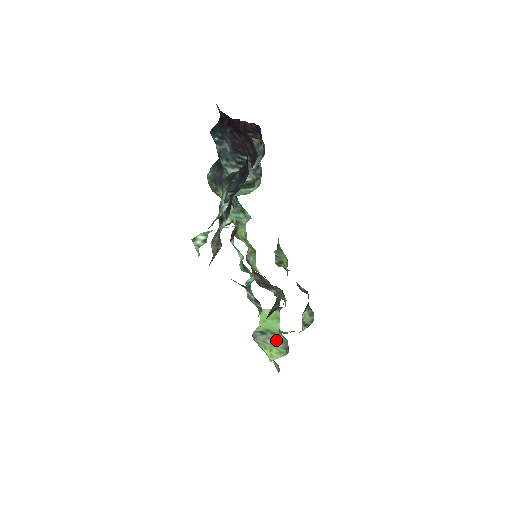
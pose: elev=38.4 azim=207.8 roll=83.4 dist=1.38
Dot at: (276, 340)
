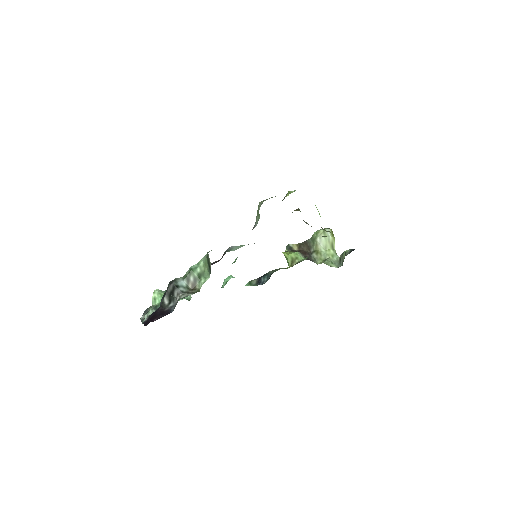
Dot at: occluded
